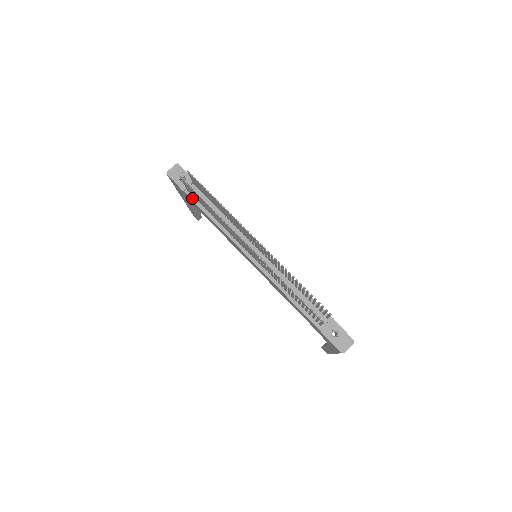
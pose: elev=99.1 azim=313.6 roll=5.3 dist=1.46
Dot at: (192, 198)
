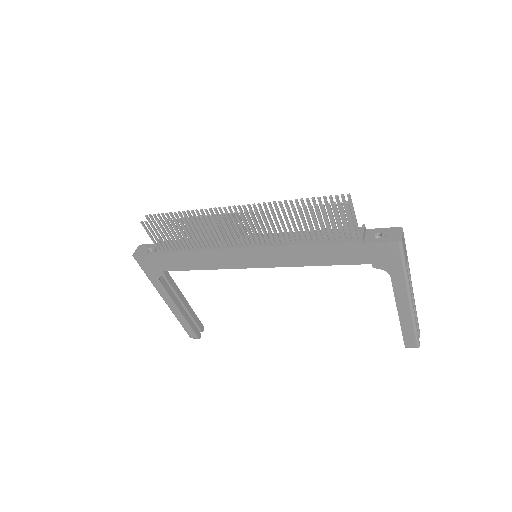
Dot at: (165, 251)
